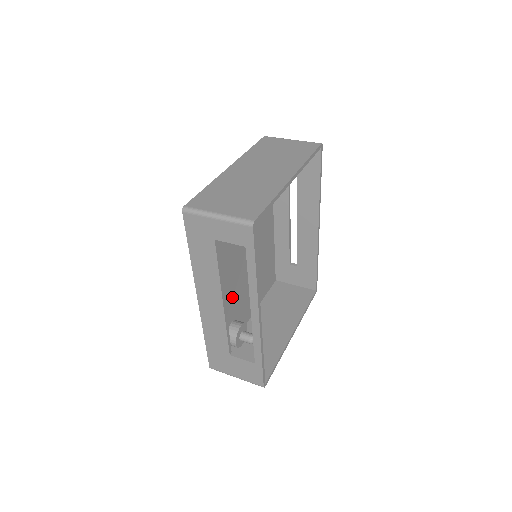
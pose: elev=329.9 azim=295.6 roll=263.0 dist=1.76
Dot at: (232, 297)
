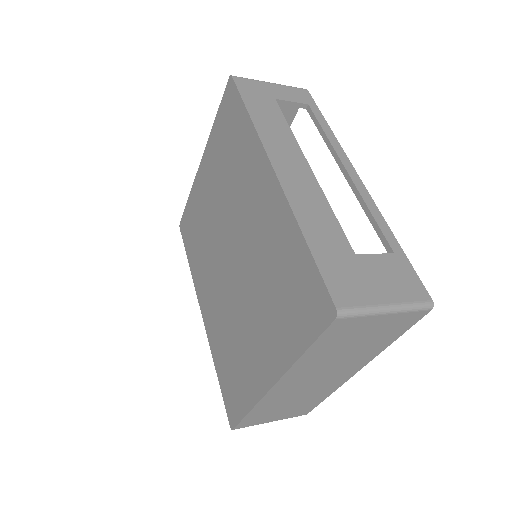
Dot at: occluded
